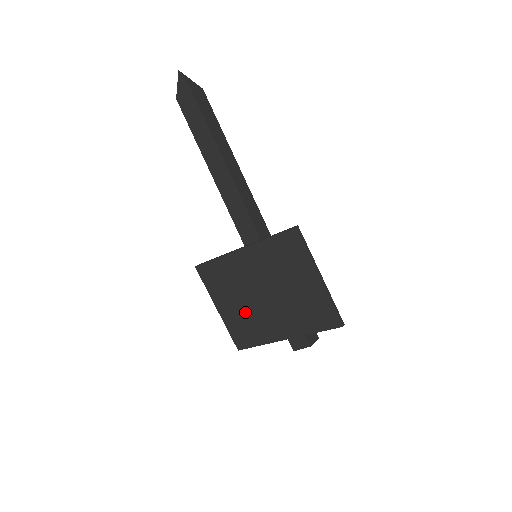
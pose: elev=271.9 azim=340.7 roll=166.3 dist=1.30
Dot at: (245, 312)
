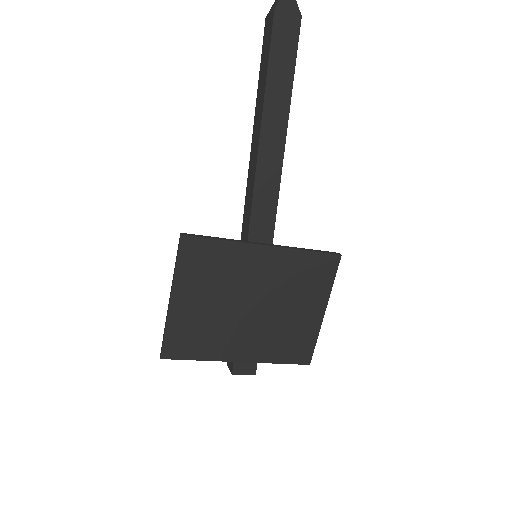
Dot at: (210, 317)
